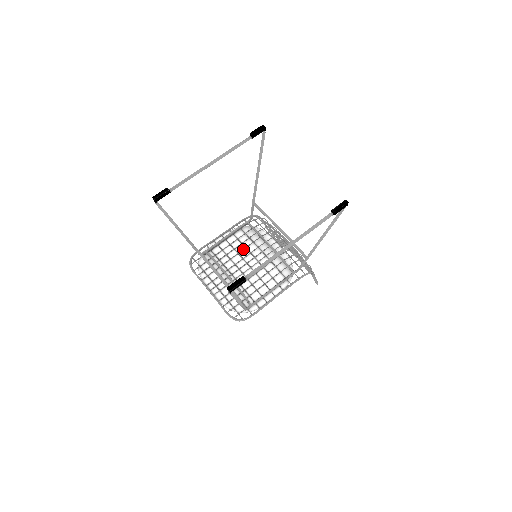
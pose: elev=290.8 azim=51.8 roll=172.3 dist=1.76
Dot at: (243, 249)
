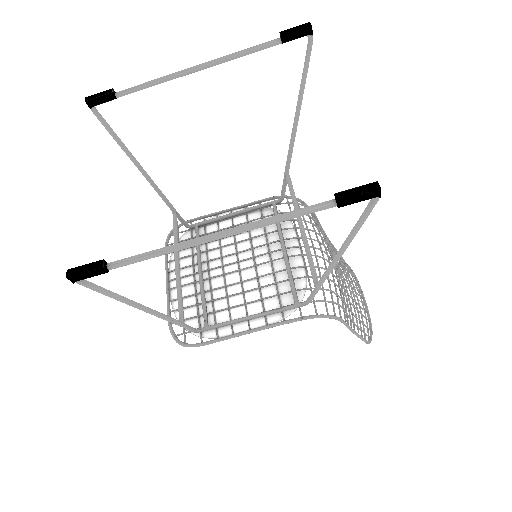
Dot at: (245, 239)
